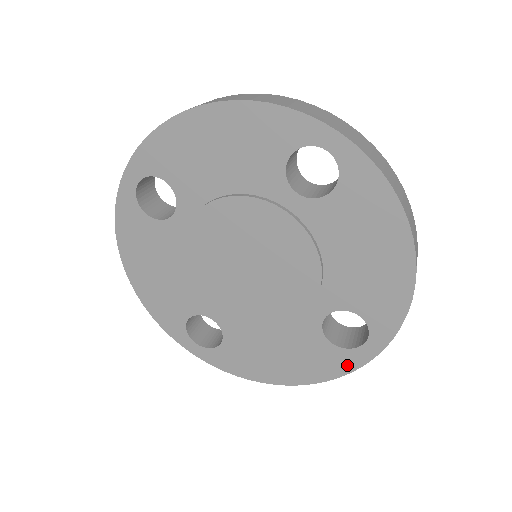
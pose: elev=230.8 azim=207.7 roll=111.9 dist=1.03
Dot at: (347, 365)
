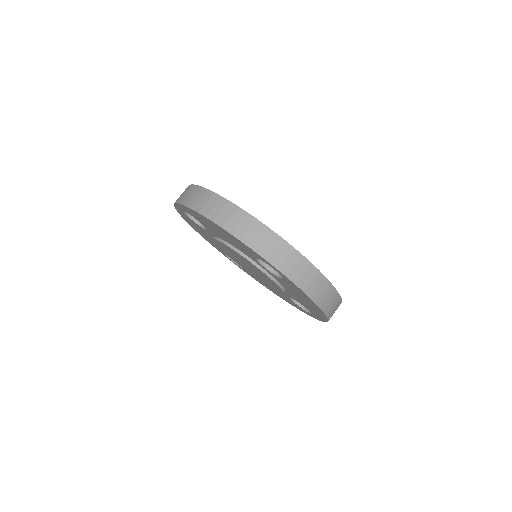
Dot at: (305, 312)
